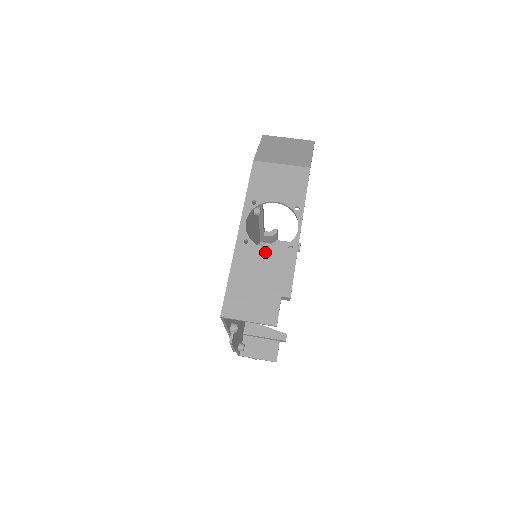
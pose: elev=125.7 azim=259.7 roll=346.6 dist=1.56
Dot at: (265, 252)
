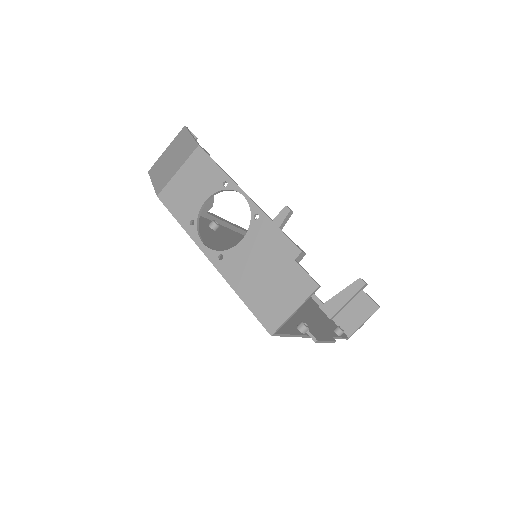
Dot at: (242, 245)
